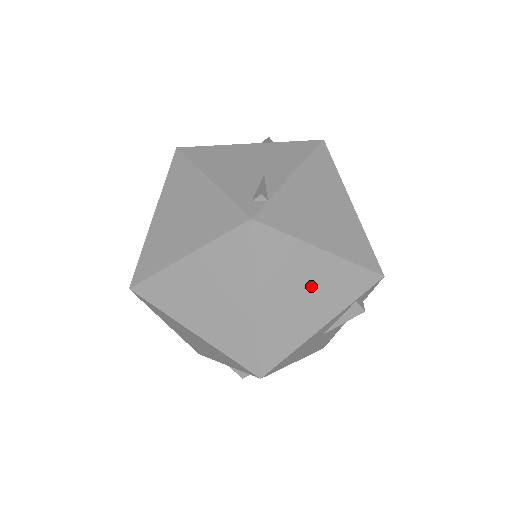
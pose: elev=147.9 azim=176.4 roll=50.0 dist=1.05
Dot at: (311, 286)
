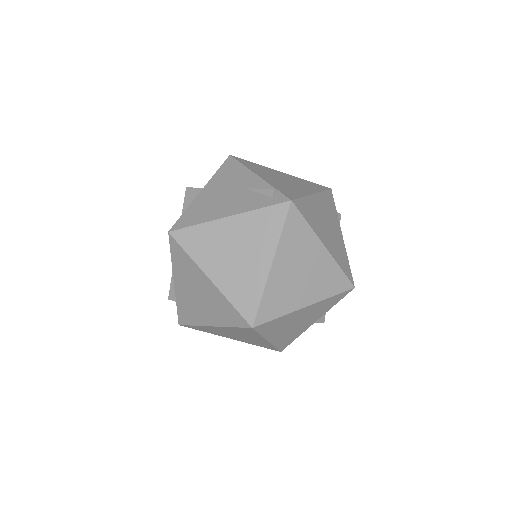
Dot at: (325, 218)
